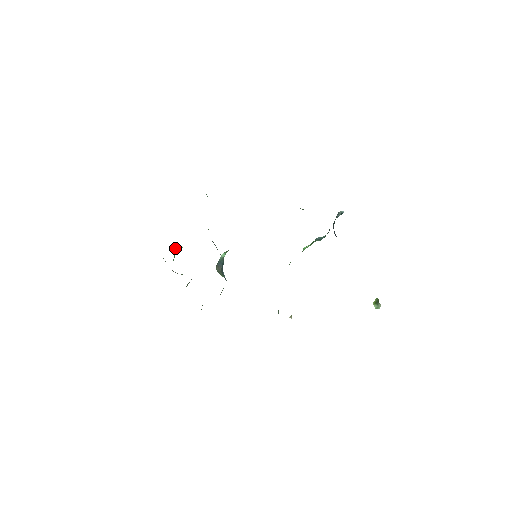
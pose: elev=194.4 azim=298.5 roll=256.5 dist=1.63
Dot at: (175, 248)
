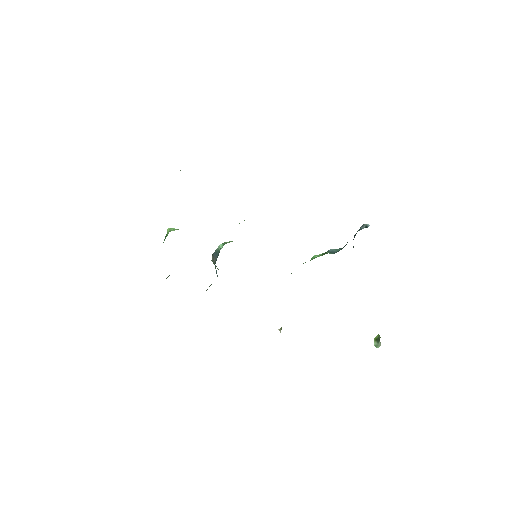
Dot at: (169, 228)
